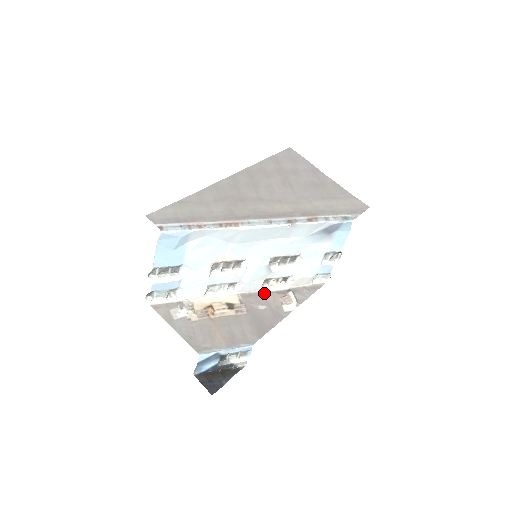
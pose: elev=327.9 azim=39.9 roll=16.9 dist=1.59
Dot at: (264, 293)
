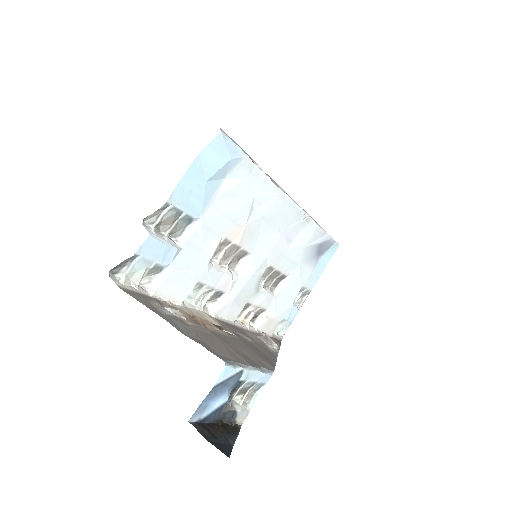
Dot at: (238, 327)
